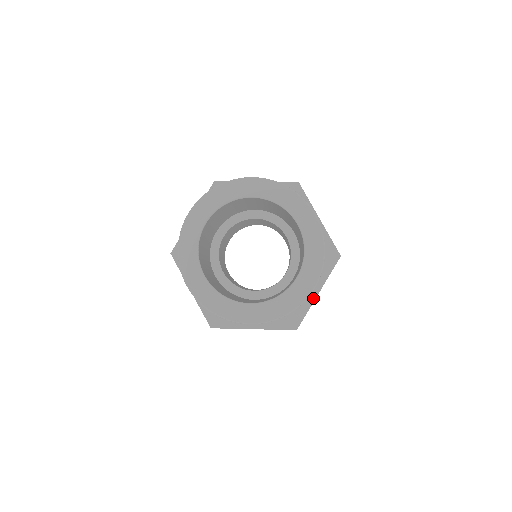
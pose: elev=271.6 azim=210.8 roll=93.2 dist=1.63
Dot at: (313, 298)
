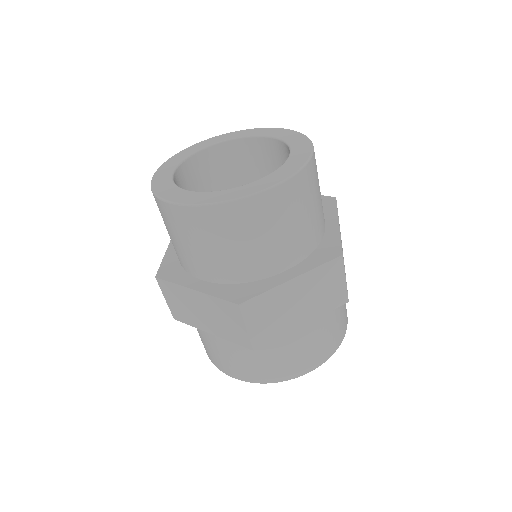
Dot at: (282, 281)
